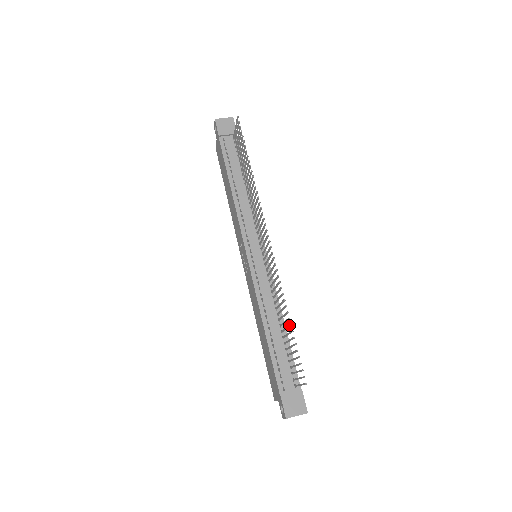
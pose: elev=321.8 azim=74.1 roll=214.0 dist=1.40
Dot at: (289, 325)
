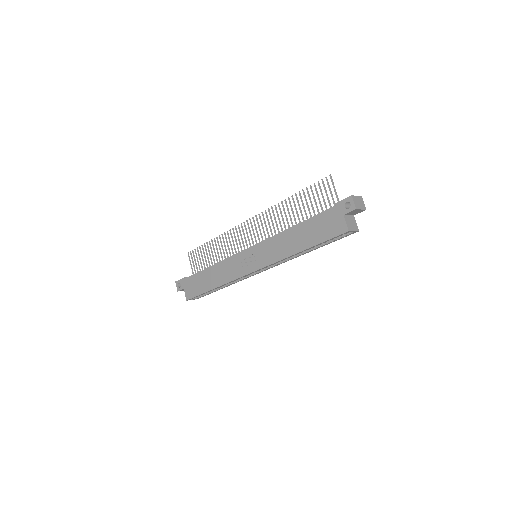
Dot at: (296, 196)
